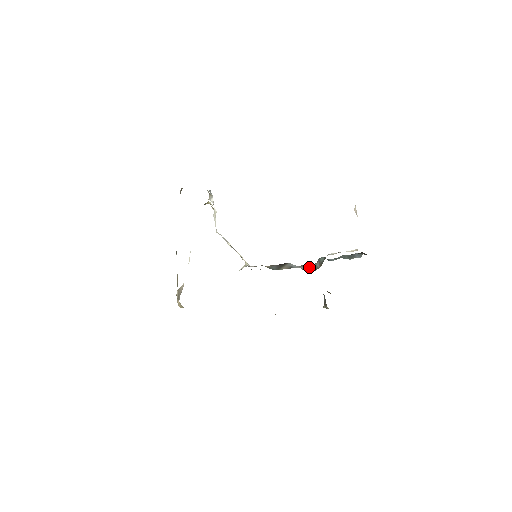
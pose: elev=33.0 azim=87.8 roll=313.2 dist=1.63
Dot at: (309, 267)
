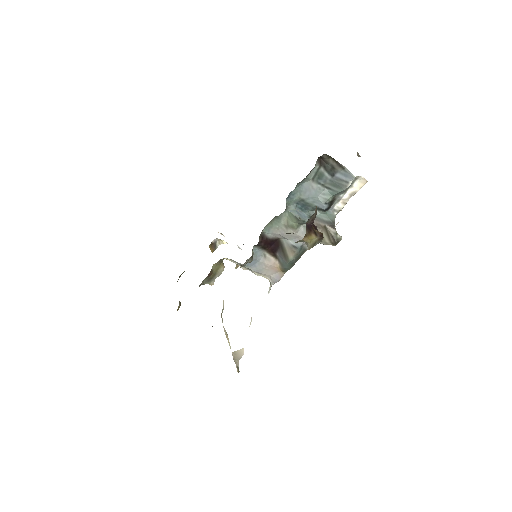
Dot at: (294, 225)
